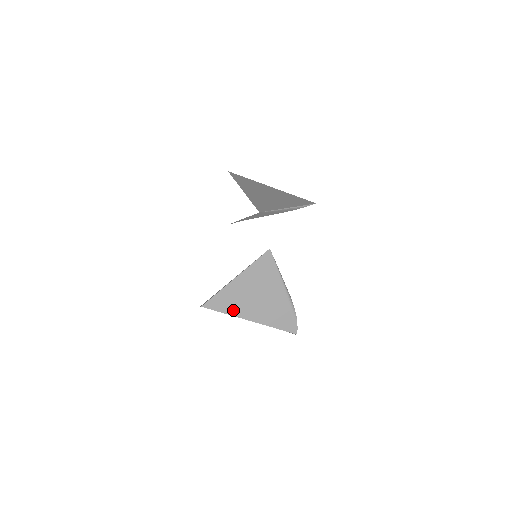
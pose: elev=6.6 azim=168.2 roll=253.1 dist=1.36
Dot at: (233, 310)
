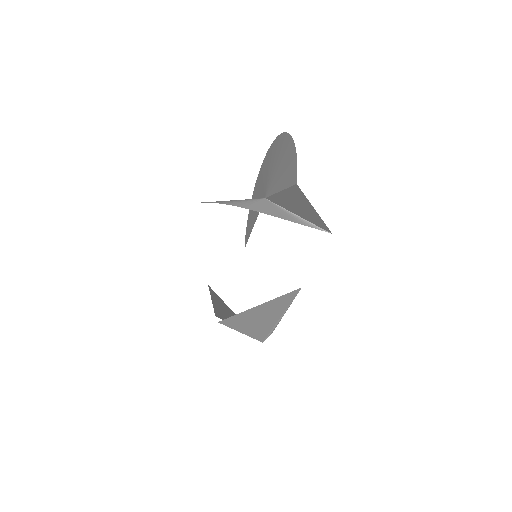
Dot at: (238, 326)
